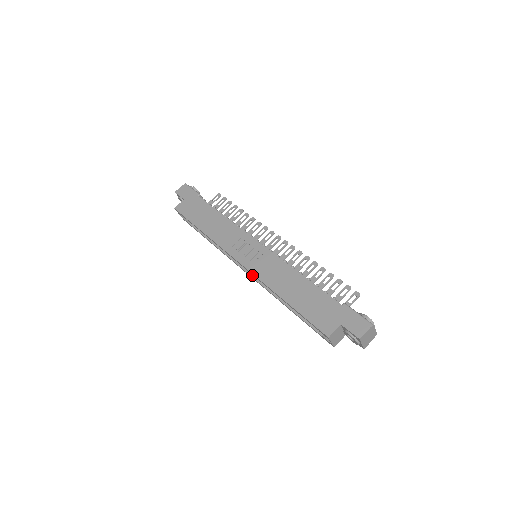
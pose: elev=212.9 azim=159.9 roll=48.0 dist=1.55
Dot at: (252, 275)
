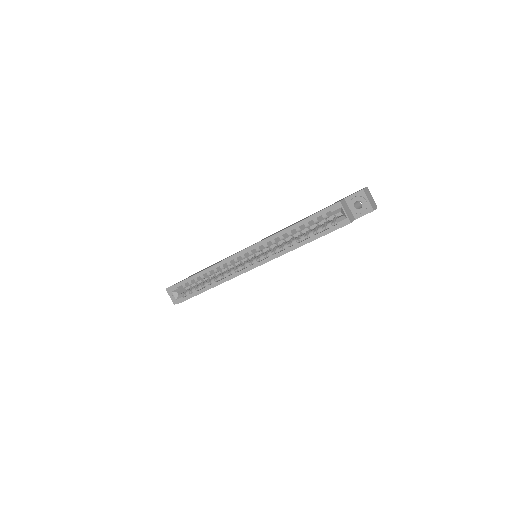
Dot at: (258, 262)
